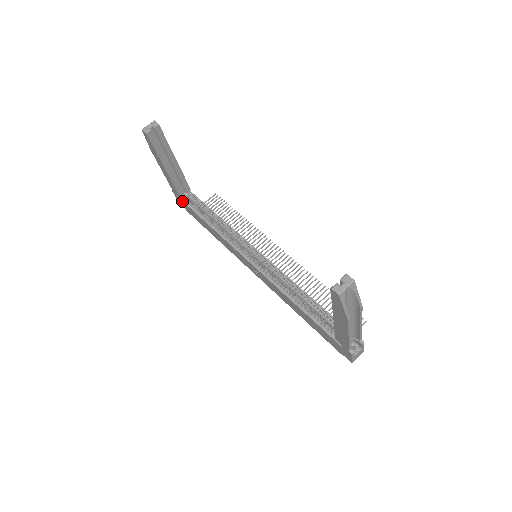
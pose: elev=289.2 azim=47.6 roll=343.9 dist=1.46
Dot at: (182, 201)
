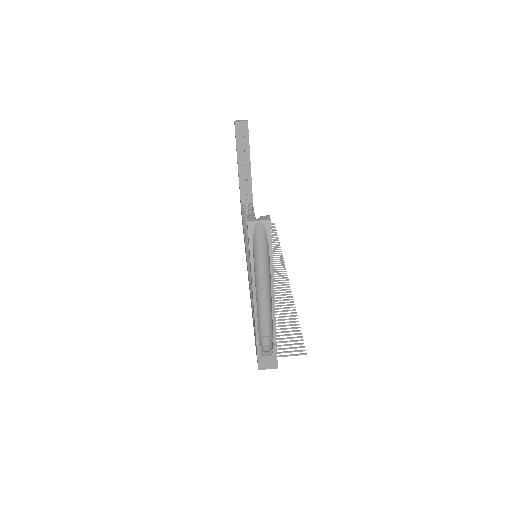
Dot at: (241, 207)
